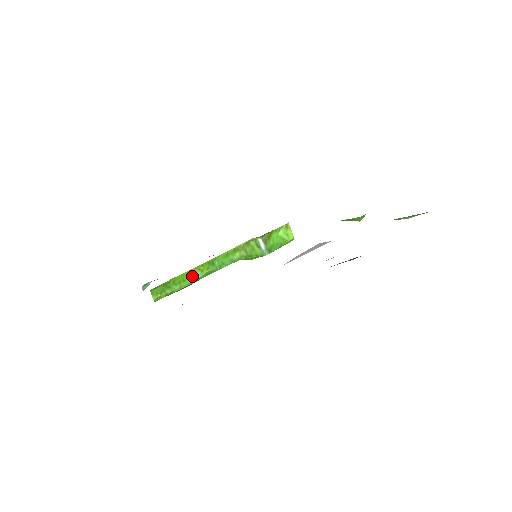
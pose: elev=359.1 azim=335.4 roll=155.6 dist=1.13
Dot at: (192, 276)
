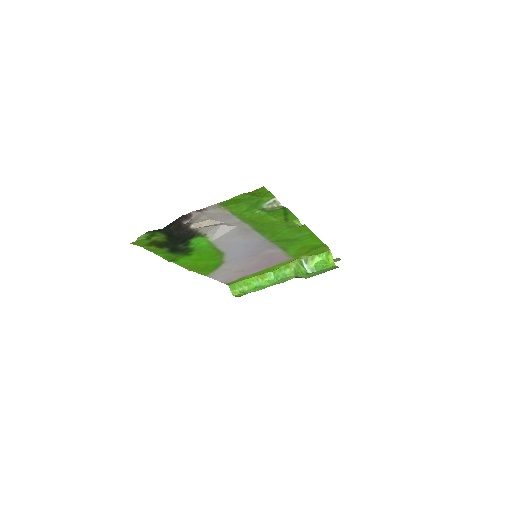
Dot at: (256, 282)
